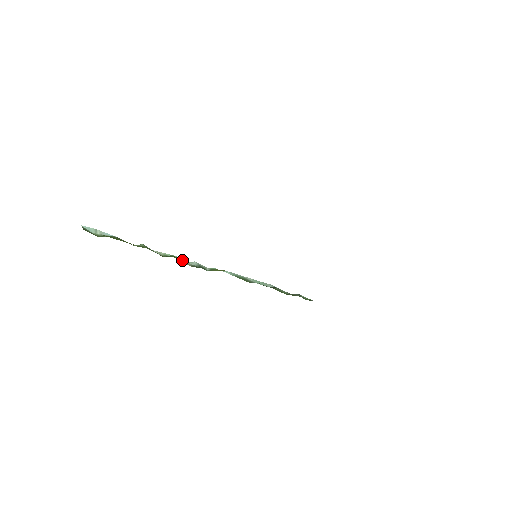
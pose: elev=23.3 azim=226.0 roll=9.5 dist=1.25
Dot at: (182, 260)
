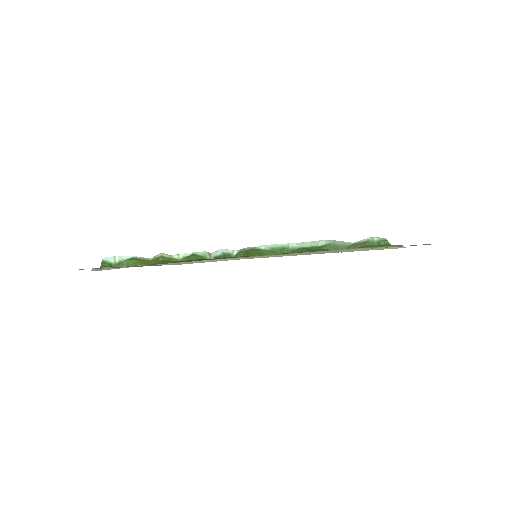
Dot at: (204, 255)
